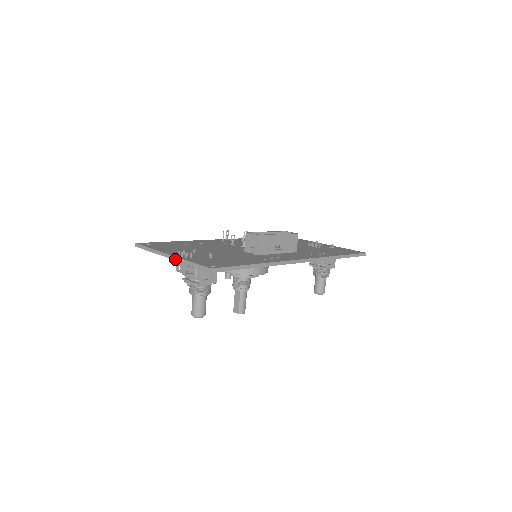
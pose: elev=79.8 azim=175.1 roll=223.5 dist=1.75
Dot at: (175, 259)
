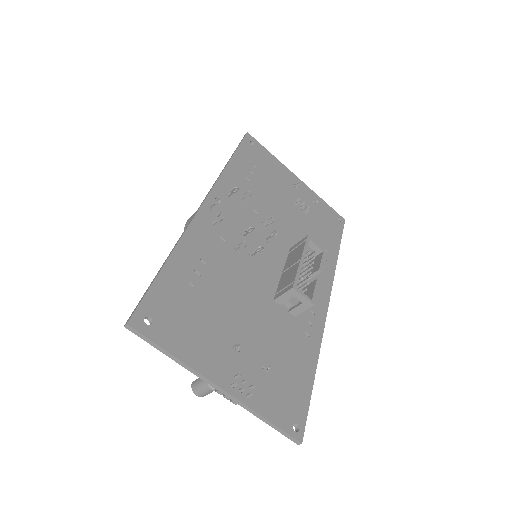
Dot at: (232, 399)
